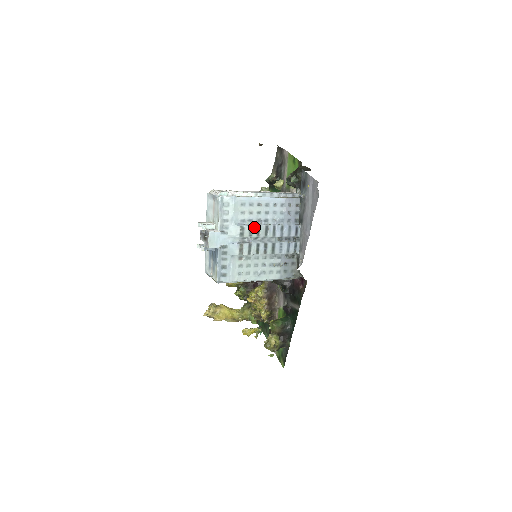
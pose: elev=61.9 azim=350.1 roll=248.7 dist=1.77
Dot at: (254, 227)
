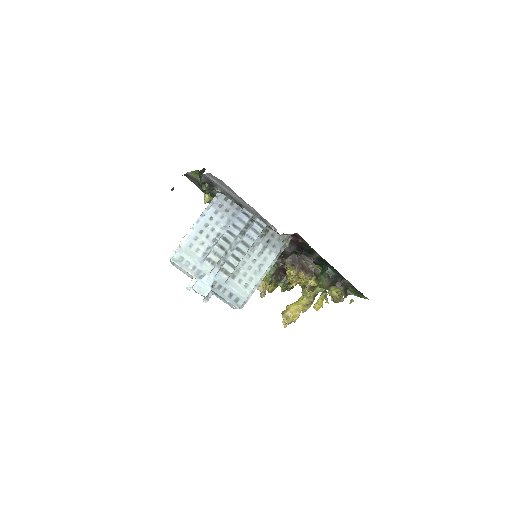
Dot at: (215, 249)
